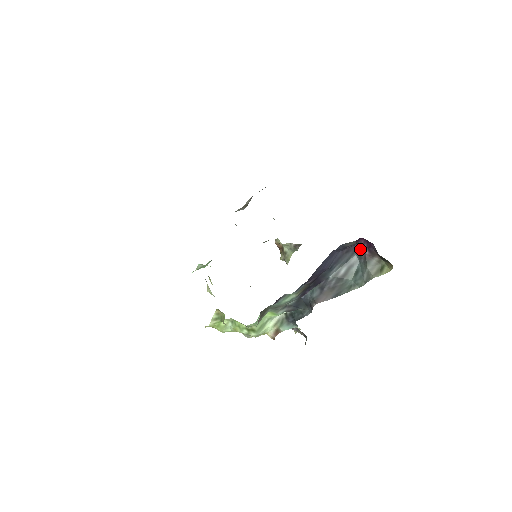
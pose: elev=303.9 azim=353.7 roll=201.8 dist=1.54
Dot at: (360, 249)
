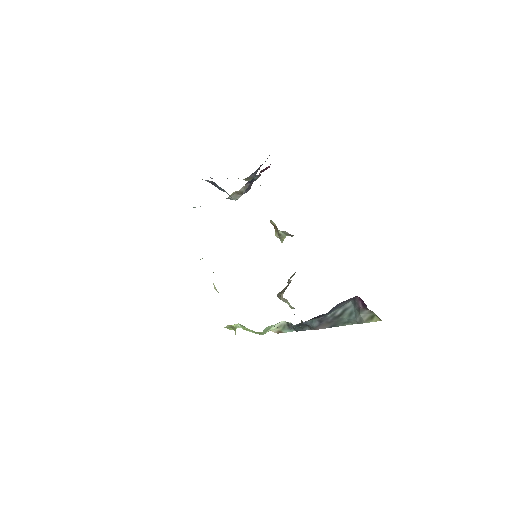
Dot at: (355, 300)
